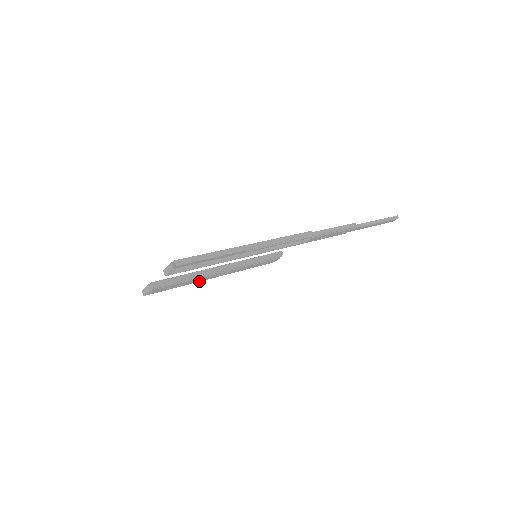
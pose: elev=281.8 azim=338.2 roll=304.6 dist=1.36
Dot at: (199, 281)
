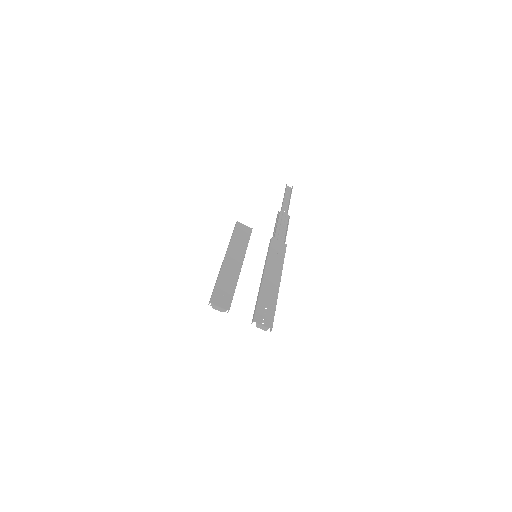
Dot at: occluded
